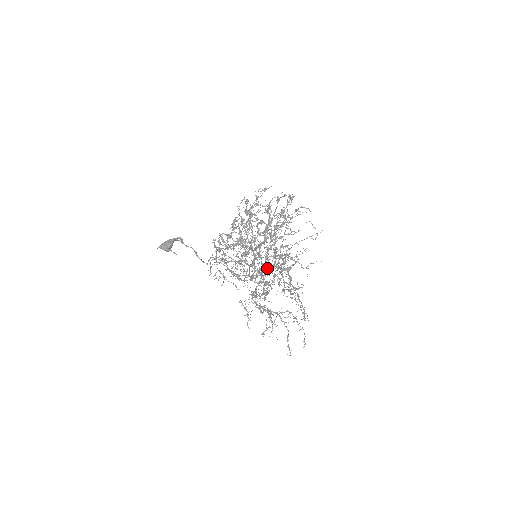
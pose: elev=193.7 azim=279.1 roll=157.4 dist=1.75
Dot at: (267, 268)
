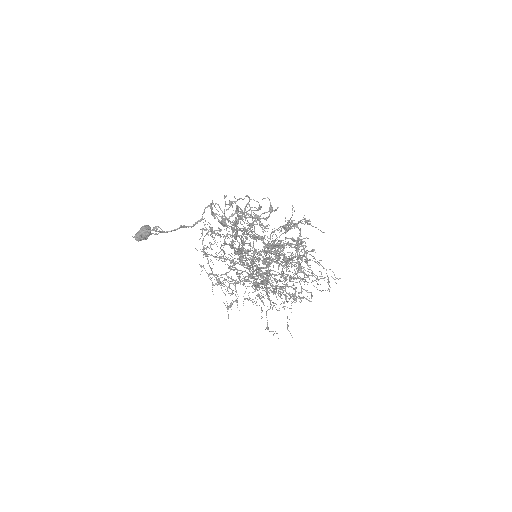
Dot at: occluded
